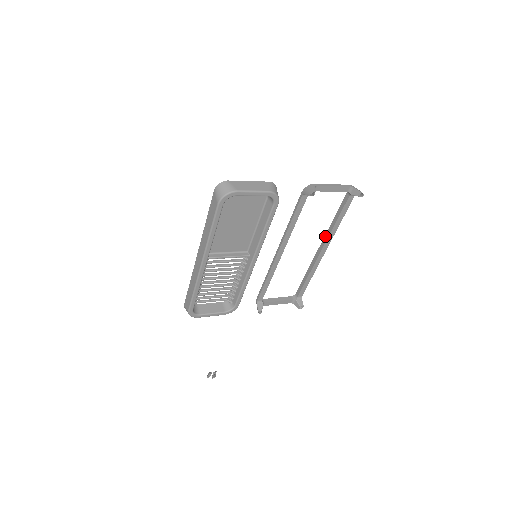
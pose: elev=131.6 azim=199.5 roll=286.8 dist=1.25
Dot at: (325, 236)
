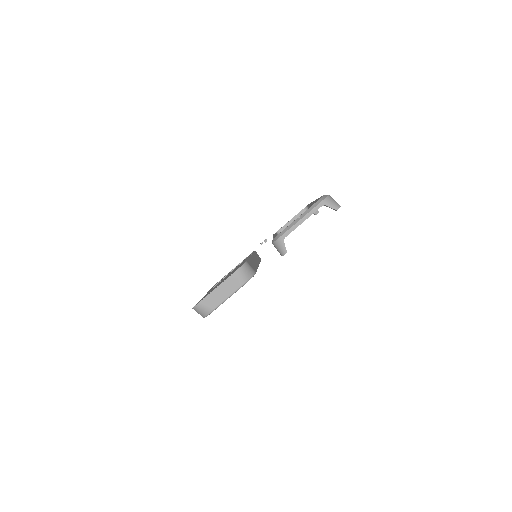
Dot at: occluded
